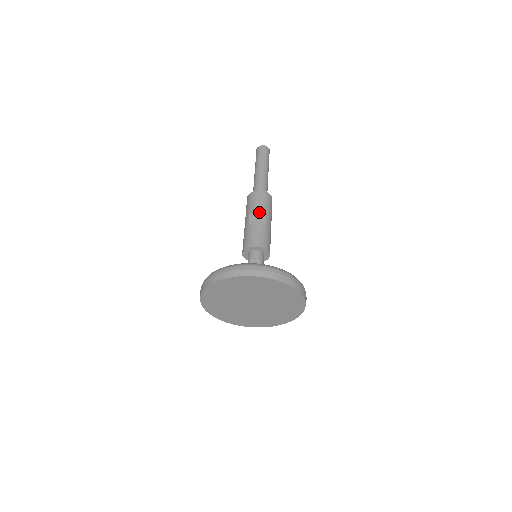
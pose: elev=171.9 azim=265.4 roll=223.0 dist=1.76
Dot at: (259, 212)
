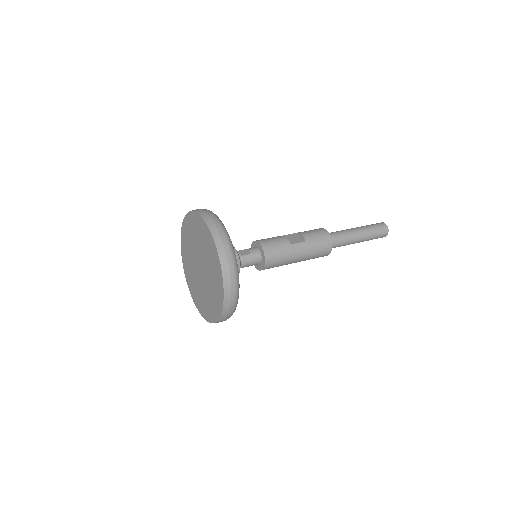
Dot at: (302, 237)
